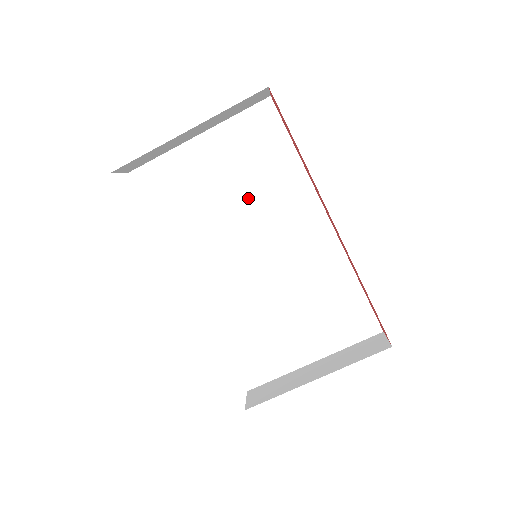
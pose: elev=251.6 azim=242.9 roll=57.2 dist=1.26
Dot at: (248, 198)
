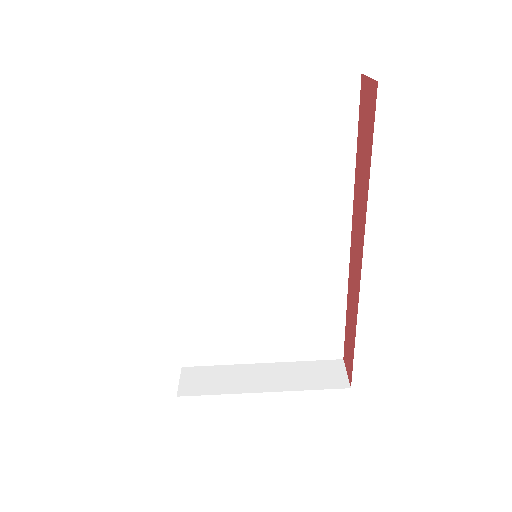
Dot at: (273, 183)
